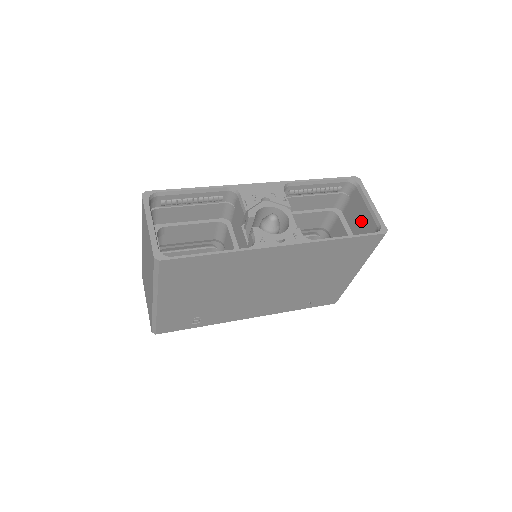
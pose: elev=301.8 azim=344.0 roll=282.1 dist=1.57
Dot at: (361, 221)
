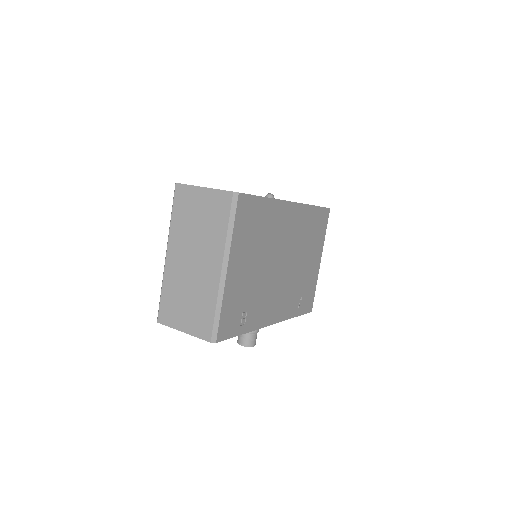
Dot at: occluded
